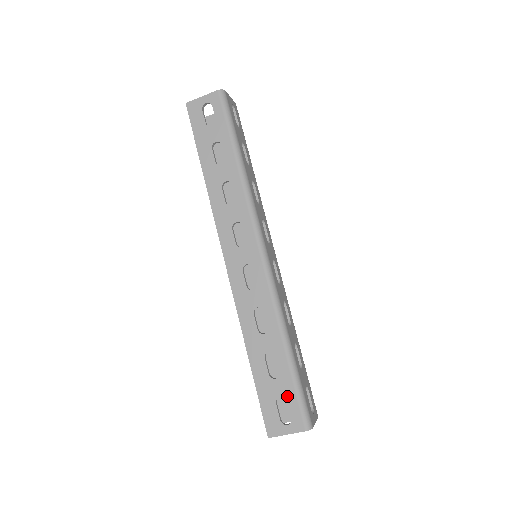
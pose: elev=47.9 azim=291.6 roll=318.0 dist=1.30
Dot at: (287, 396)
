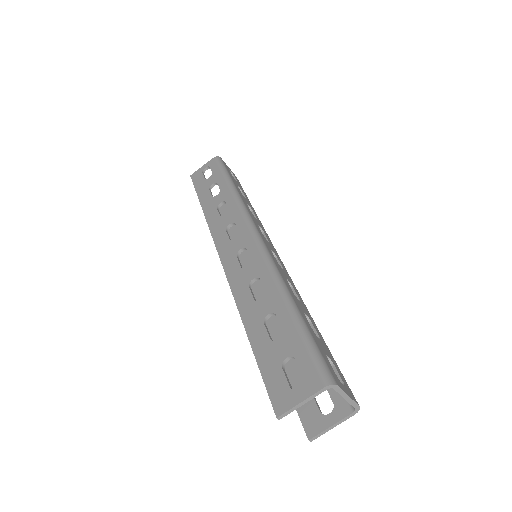
Dot at: (295, 353)
